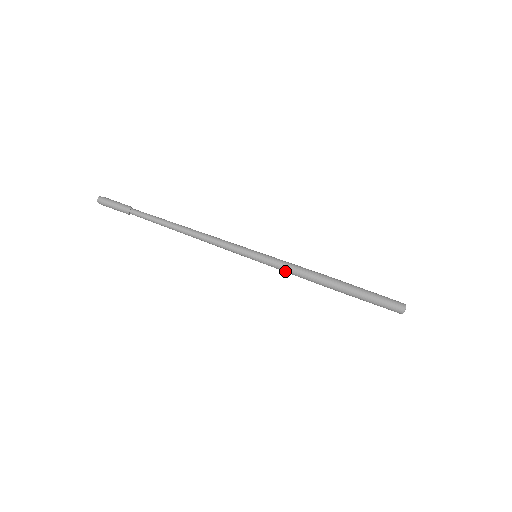
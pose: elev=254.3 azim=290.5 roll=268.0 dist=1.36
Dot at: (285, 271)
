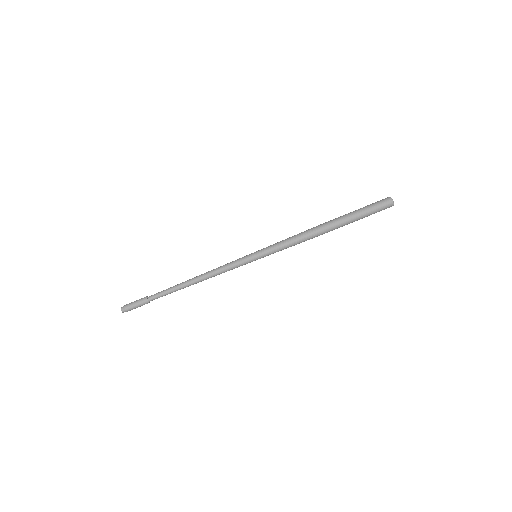
Dot at: (283, 246)
